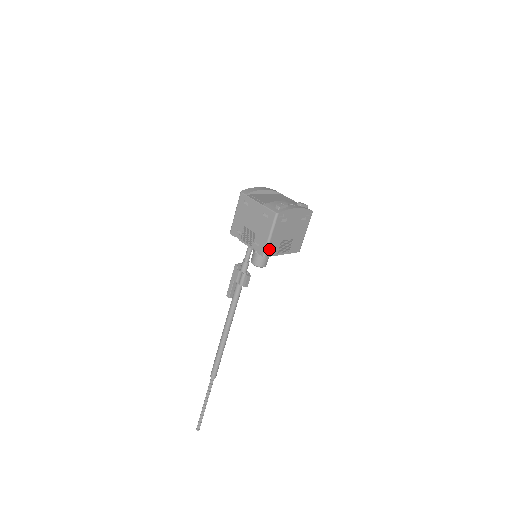
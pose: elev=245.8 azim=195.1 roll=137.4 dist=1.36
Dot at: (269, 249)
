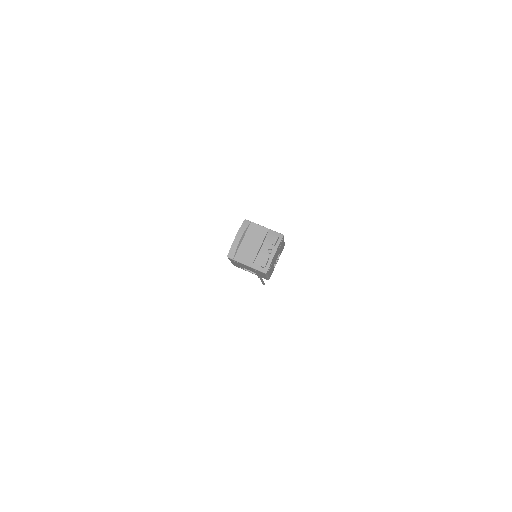
Dot at: (270, 276)
